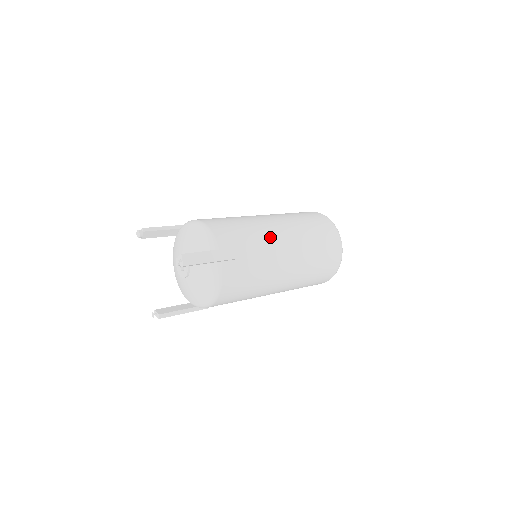
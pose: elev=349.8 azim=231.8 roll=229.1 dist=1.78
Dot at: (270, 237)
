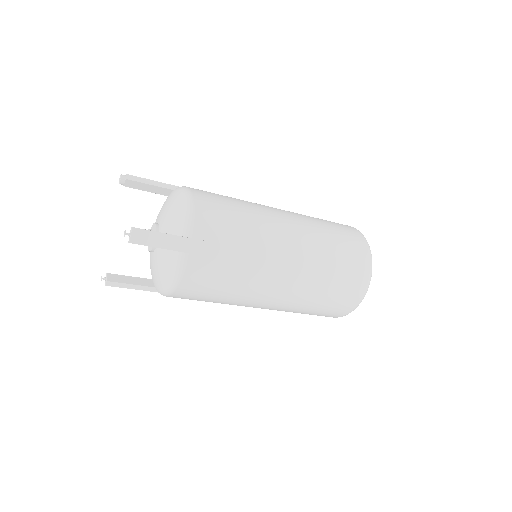
Dot at: (271, 243)
